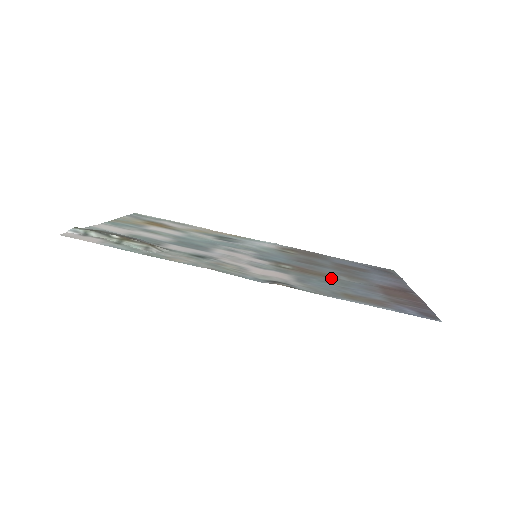
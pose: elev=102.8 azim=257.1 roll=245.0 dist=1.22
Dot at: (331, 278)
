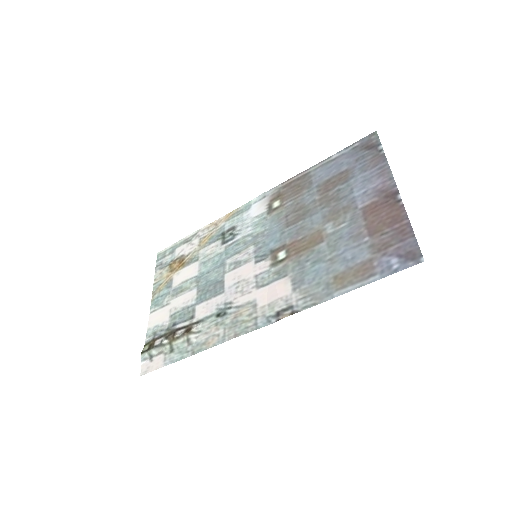
Dot at: (320, 242)
